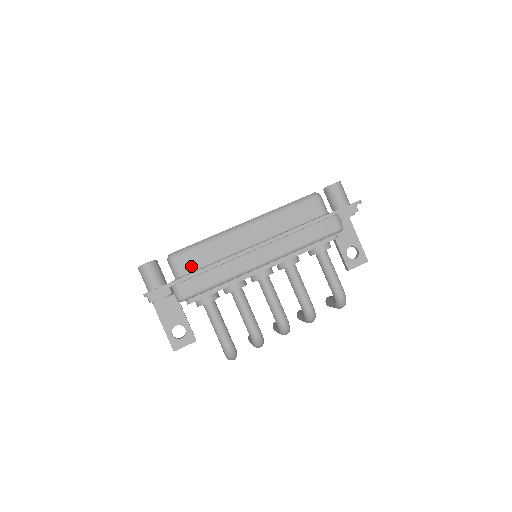
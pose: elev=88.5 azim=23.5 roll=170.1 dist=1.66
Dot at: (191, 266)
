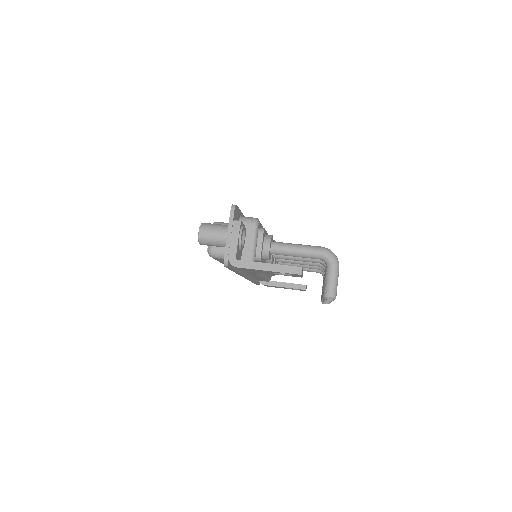
Dot at: occluded
